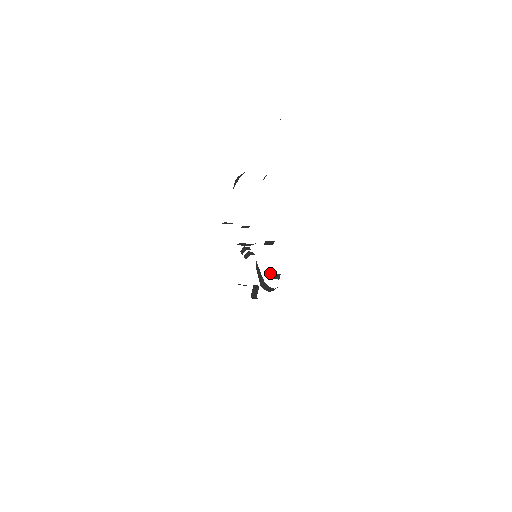
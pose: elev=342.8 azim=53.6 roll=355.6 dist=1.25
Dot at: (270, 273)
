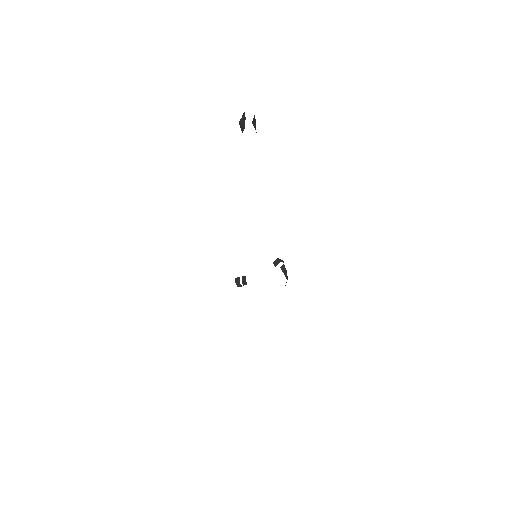
Dot at: (275, 262)
